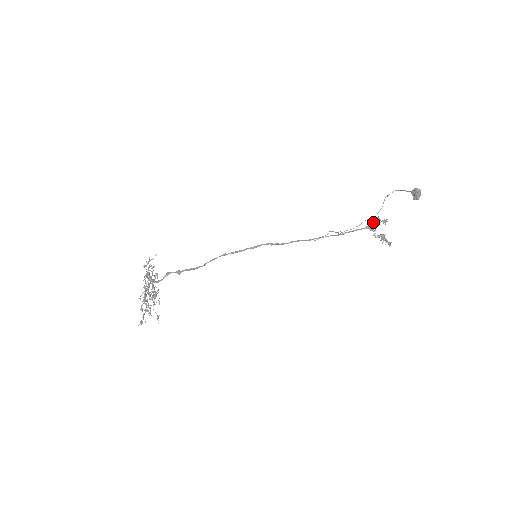
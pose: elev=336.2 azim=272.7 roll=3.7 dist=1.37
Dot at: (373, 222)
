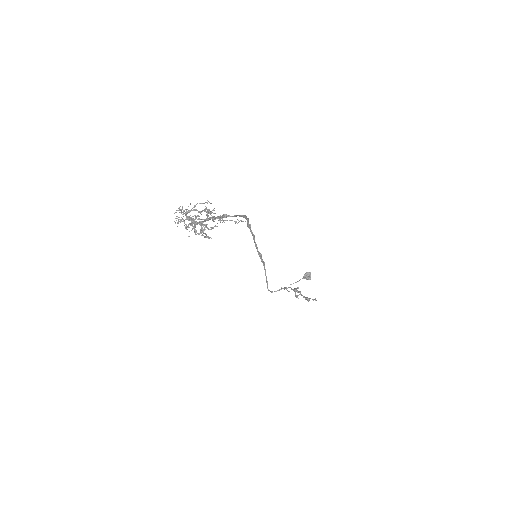
Dot at: occluded
